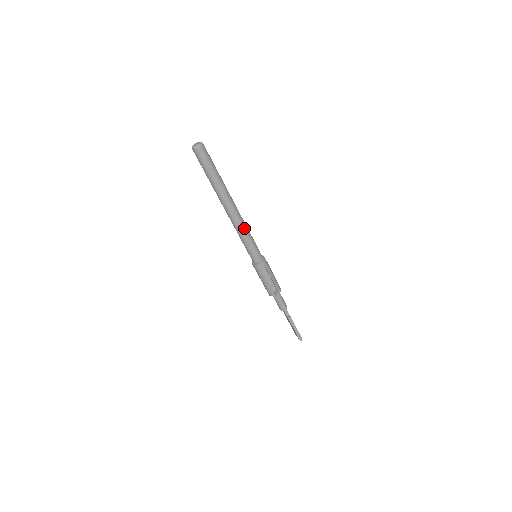
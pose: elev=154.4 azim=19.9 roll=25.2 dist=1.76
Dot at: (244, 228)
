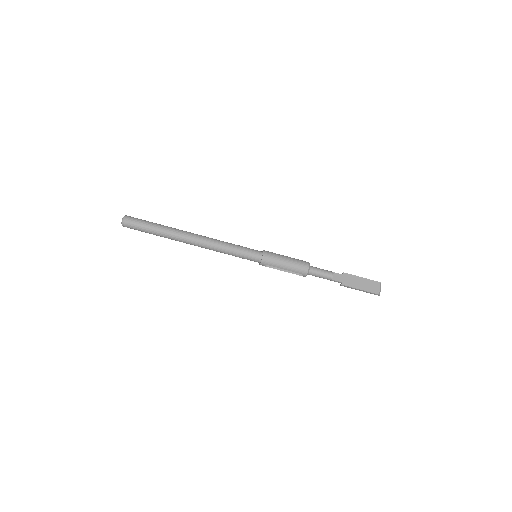
Dot at: (217, 250)
